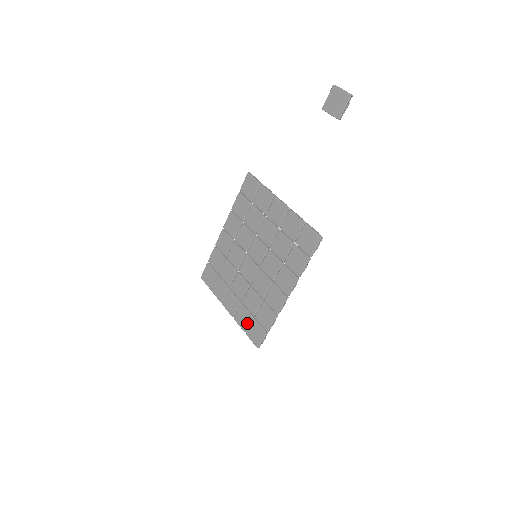
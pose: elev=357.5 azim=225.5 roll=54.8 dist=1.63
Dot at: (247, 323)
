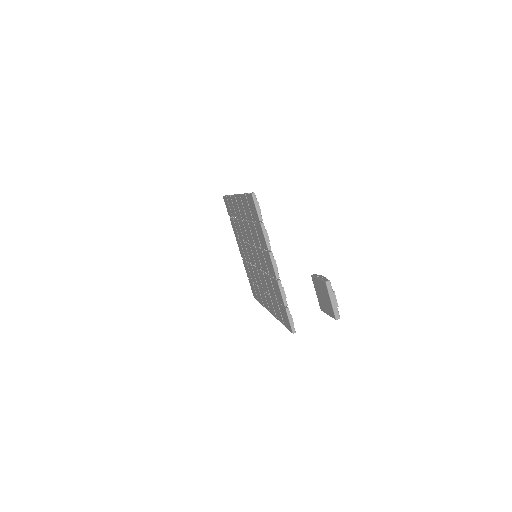
Dot at: (249, 277)
